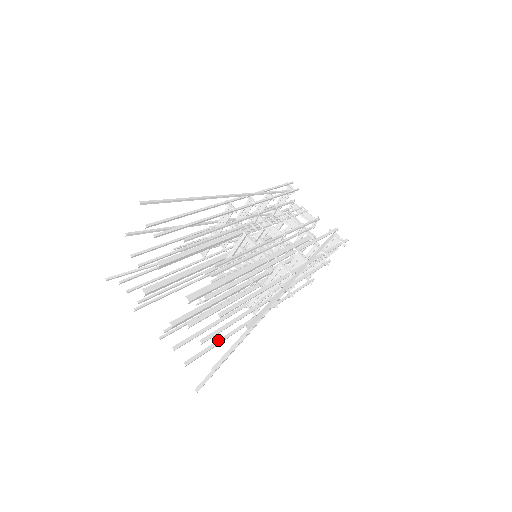
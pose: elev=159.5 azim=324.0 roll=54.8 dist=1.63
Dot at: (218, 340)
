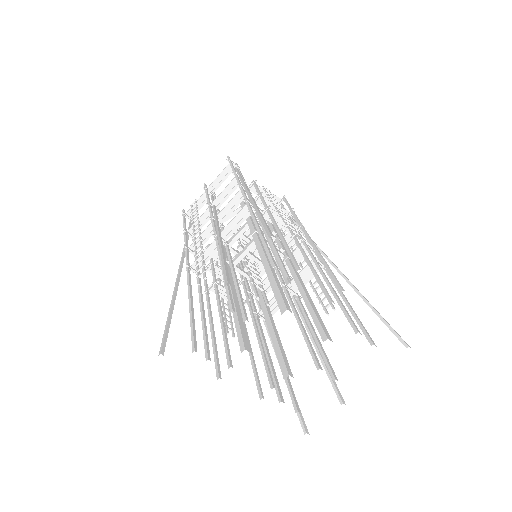
Dot at: occluded
